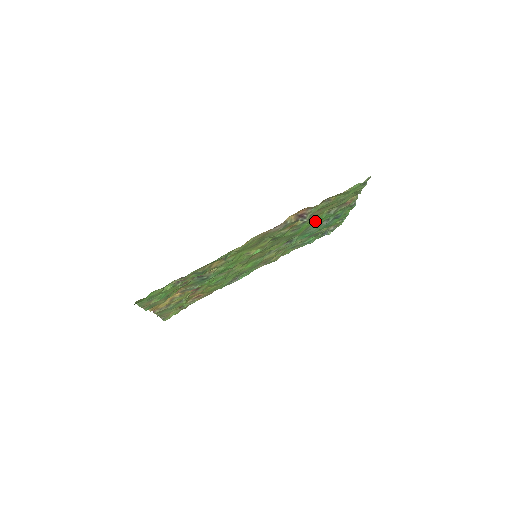
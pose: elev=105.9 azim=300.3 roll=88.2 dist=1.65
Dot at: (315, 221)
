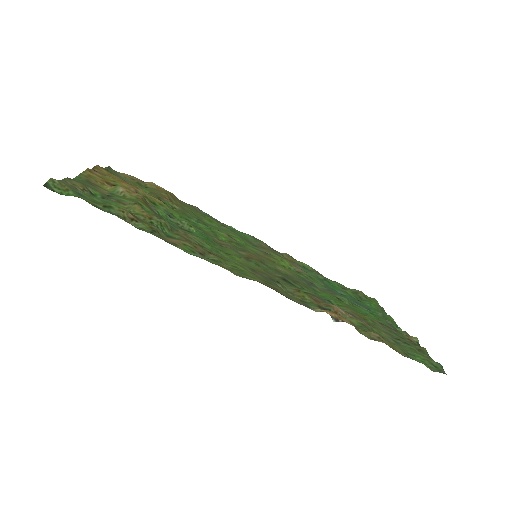
Dot at: (348, 304)
